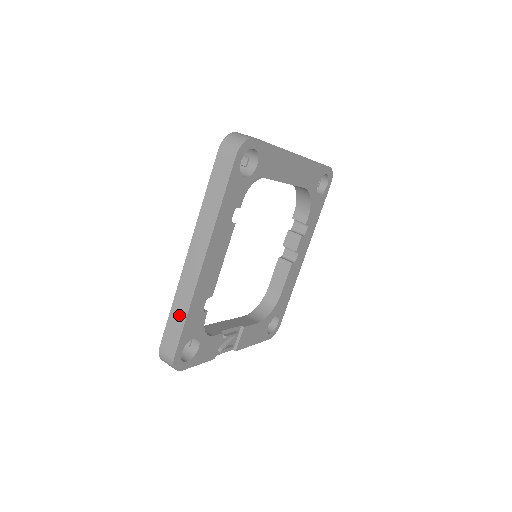
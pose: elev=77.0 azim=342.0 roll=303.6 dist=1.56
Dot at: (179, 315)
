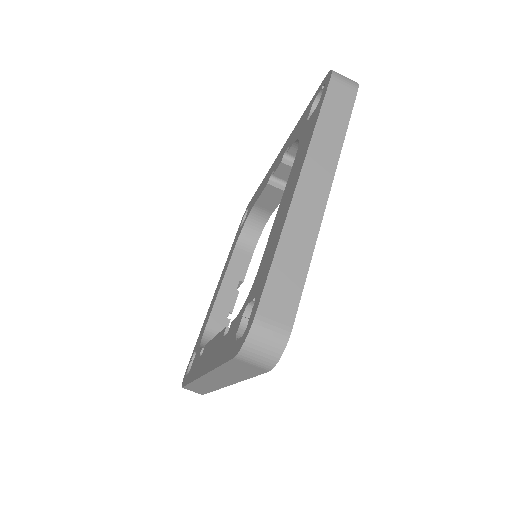
Dot at: (201, 389)
